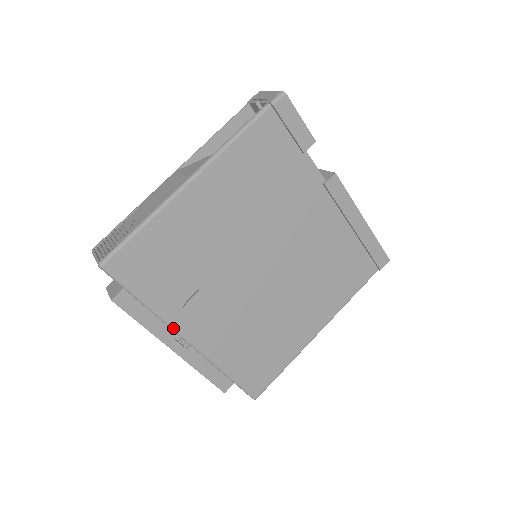
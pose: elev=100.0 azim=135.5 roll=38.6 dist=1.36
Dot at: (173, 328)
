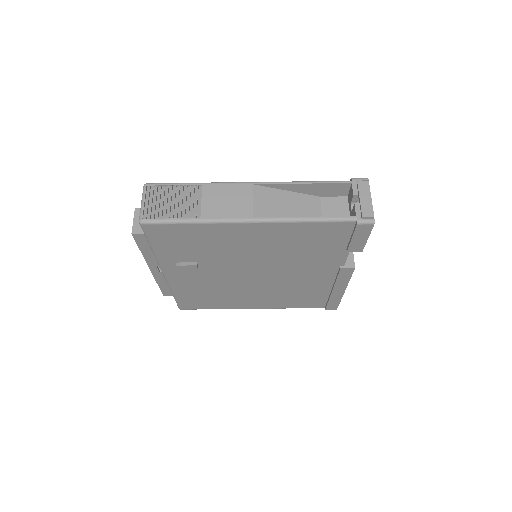
Dot at: (160, 266)
